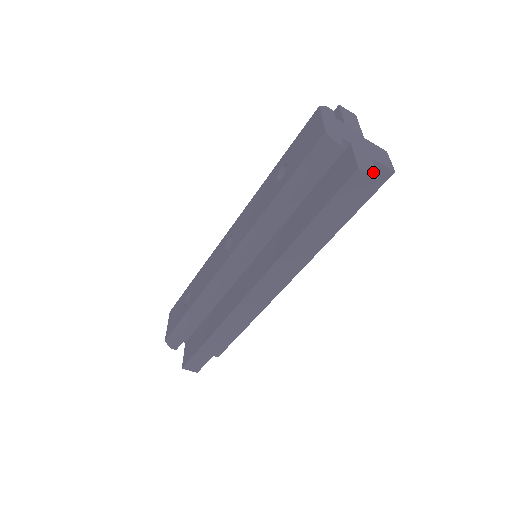
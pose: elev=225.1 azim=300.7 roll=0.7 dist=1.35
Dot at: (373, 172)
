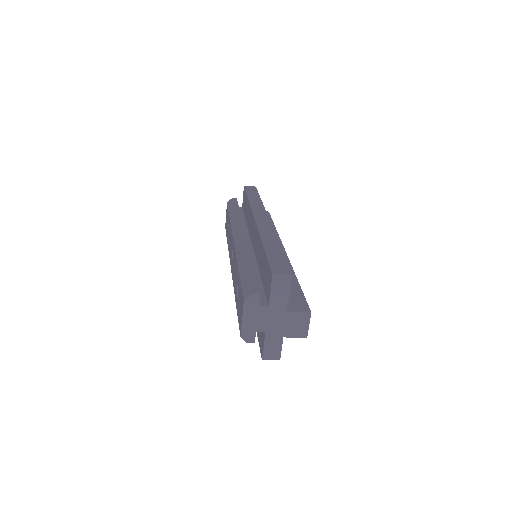
Dot at: (277, 355)
